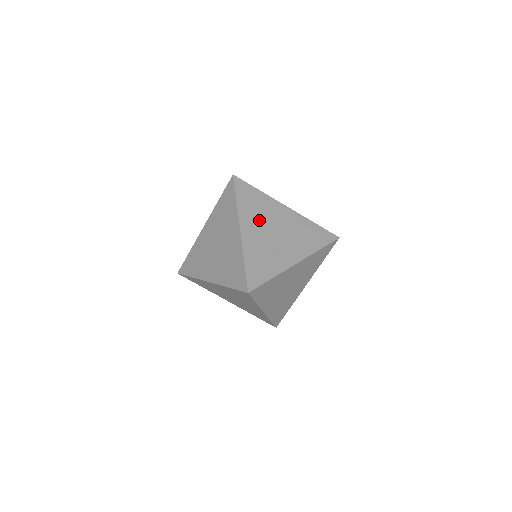
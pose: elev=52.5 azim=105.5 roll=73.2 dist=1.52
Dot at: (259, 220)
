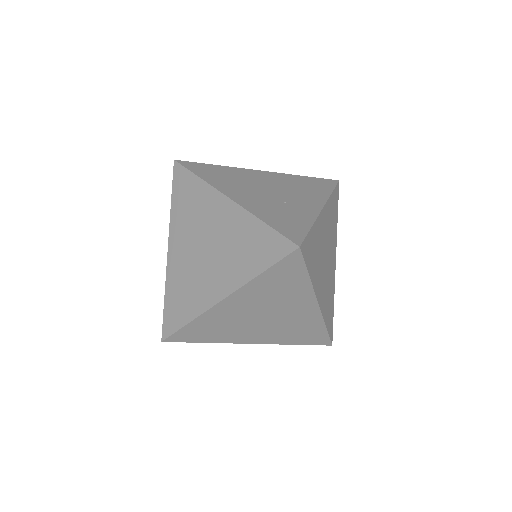
Dot at: (242, 186)
